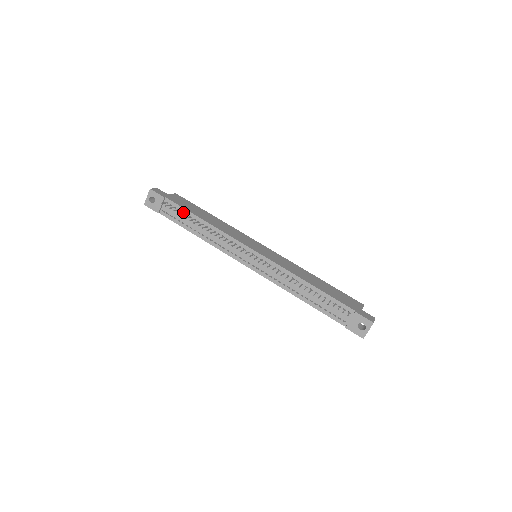
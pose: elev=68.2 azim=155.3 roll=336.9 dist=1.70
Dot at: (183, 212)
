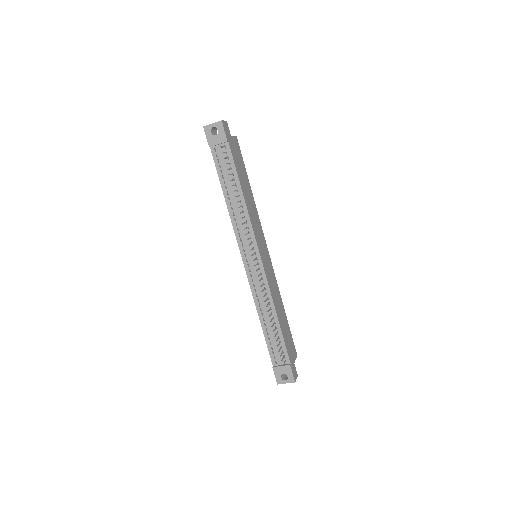
Dot at: (232, 168)
